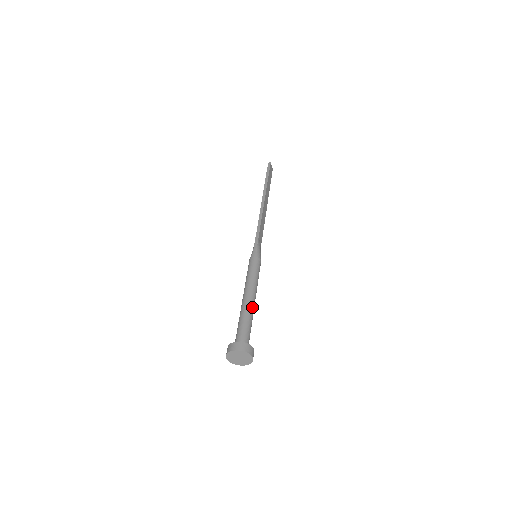
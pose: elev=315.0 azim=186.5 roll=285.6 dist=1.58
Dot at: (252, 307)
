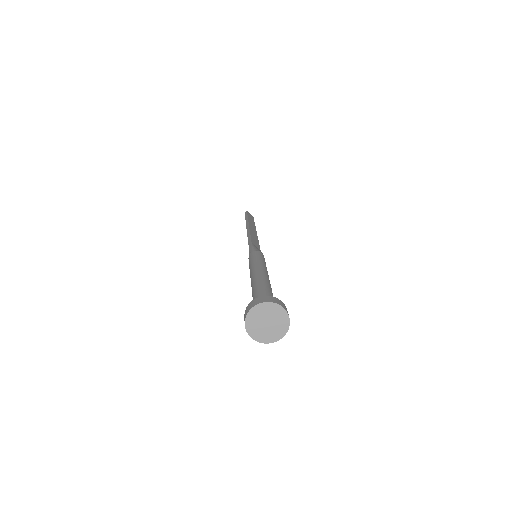
Dot at: (264, 279)
